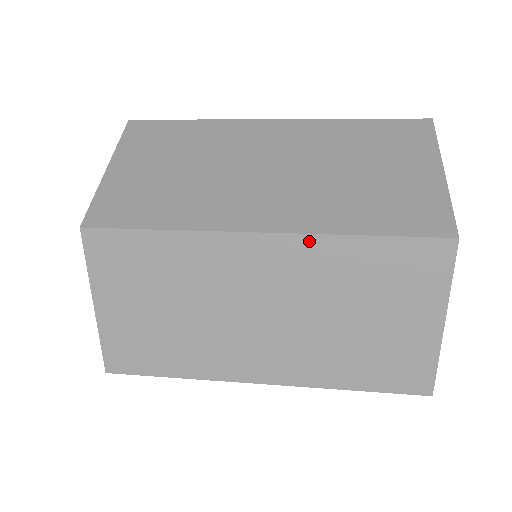
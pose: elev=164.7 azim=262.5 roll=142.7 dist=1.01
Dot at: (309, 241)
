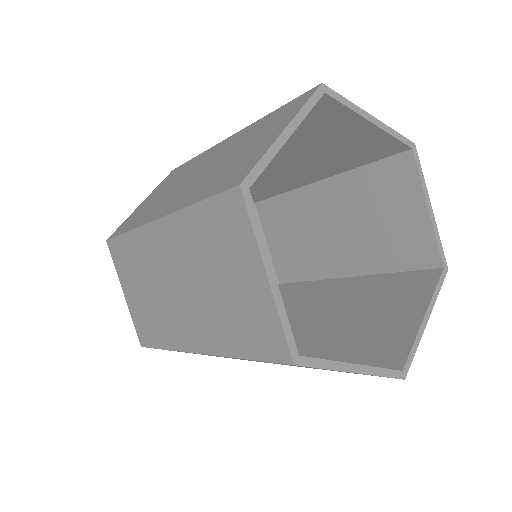
Dot at: (248, 128)
